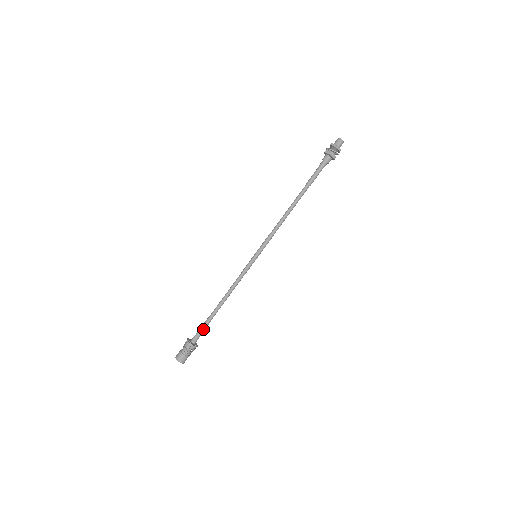
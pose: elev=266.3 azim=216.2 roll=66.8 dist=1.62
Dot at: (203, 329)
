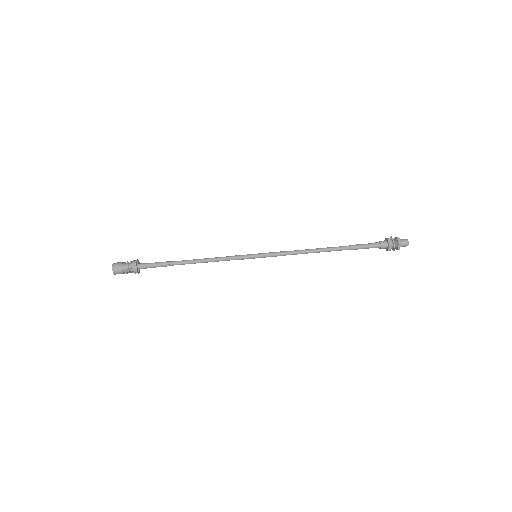
Dot at: (158, 266)
